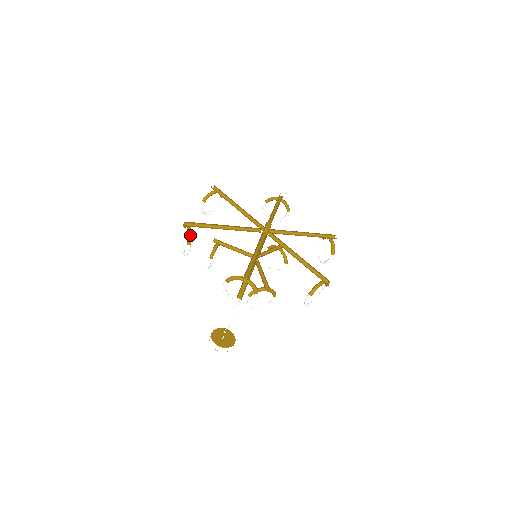
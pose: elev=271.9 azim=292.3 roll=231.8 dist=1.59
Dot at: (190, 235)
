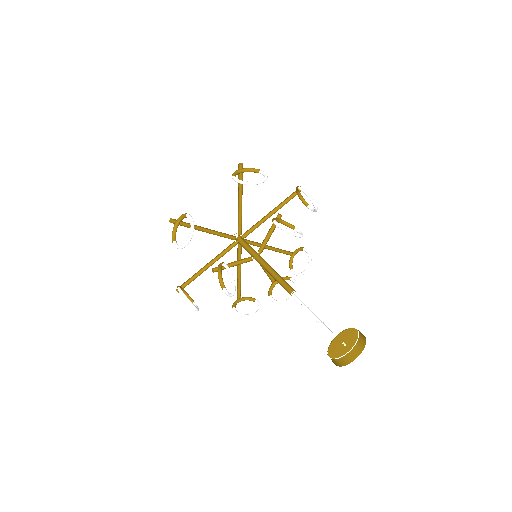
Dot at: (182, 216)
